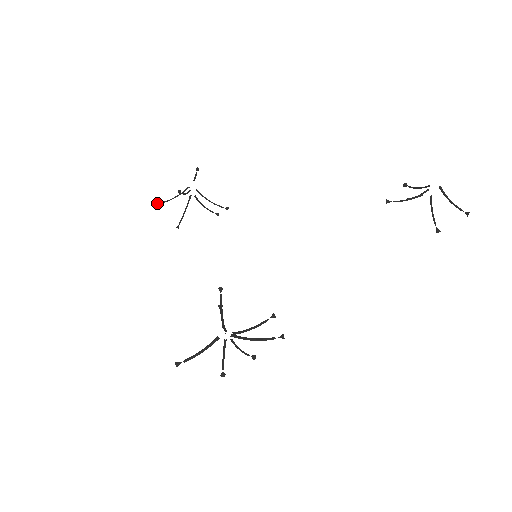
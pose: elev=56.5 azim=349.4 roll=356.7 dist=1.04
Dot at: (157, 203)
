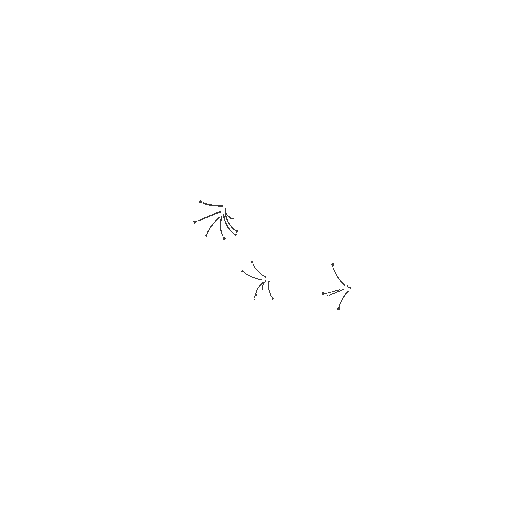
Dot at: occluded
